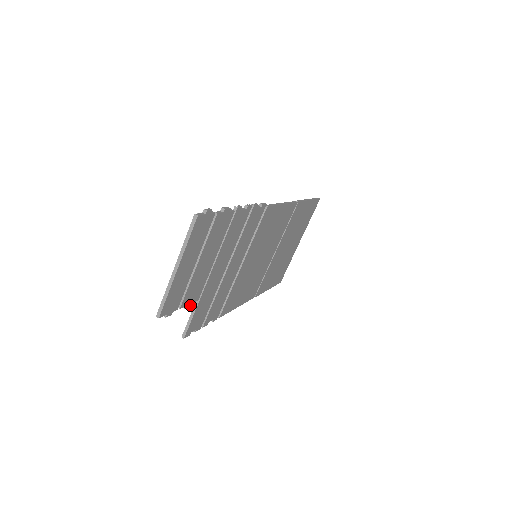
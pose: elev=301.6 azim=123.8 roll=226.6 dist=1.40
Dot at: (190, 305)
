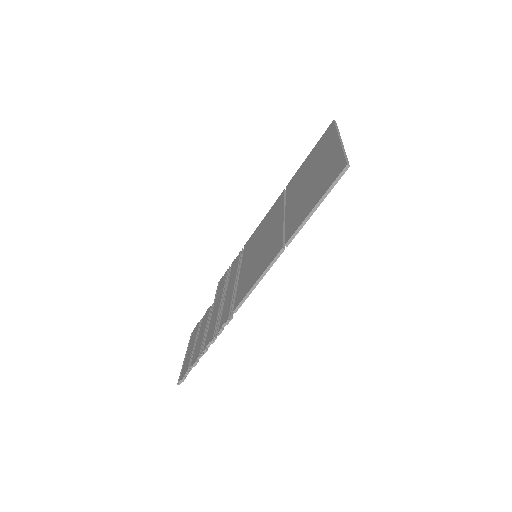
Dot at: occluded
